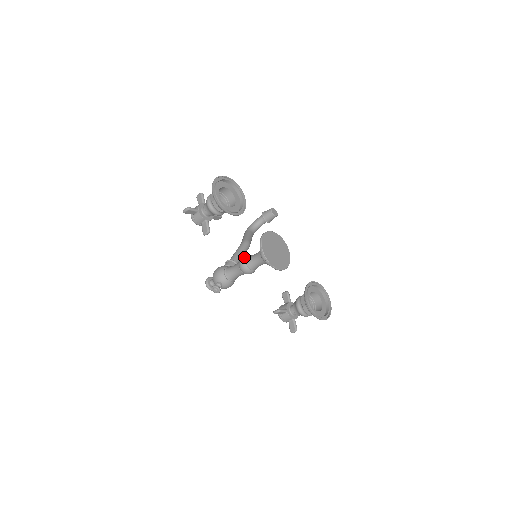
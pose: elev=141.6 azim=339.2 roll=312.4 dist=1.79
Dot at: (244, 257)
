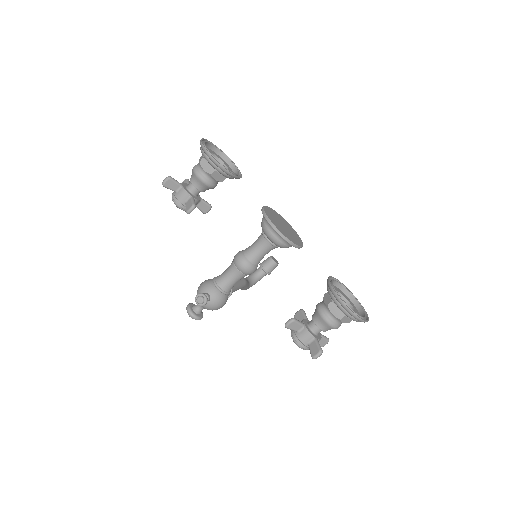
Dot at: occluded
